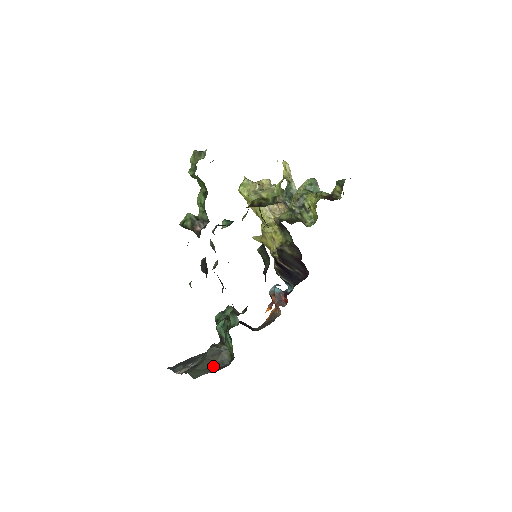
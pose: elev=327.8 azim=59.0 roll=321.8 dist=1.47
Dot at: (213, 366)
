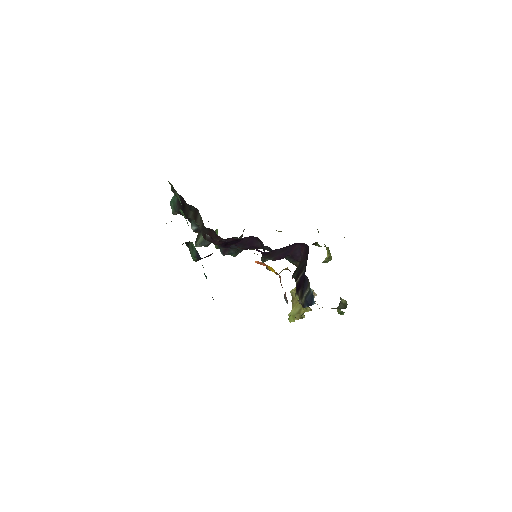
Dot at: occluded
